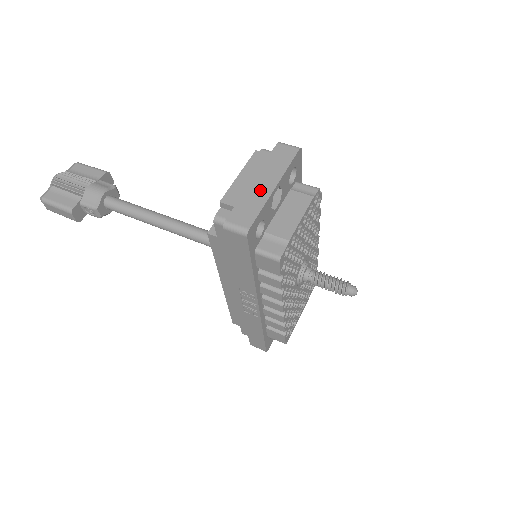
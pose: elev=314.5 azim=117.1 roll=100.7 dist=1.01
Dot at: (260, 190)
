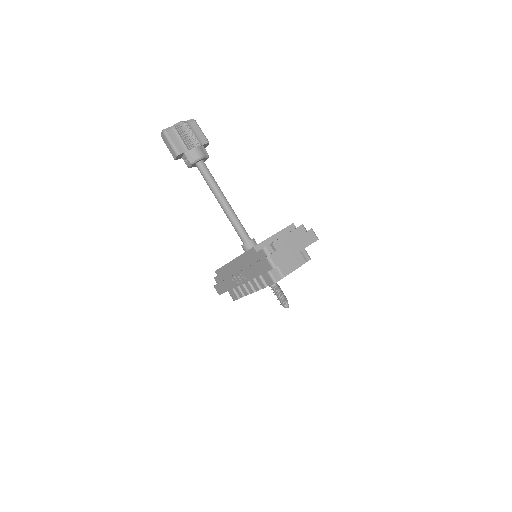
Dot at: (291, 250)
